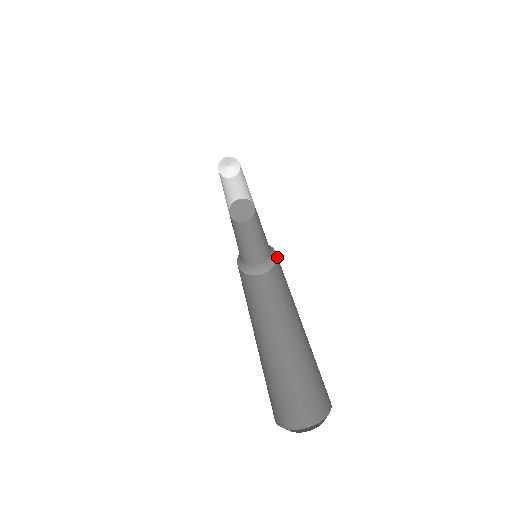
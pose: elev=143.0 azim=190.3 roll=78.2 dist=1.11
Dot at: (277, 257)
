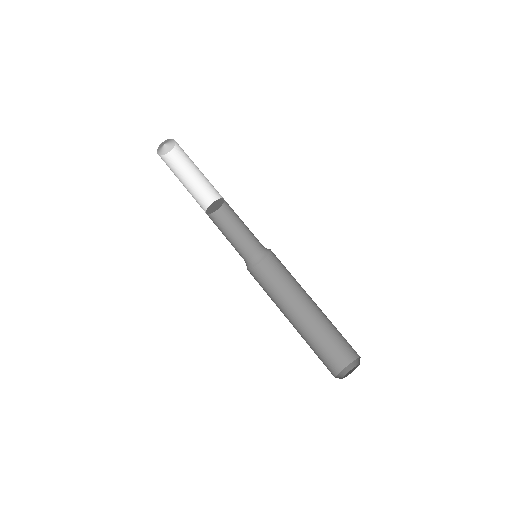
Dot at: (271, 254)
